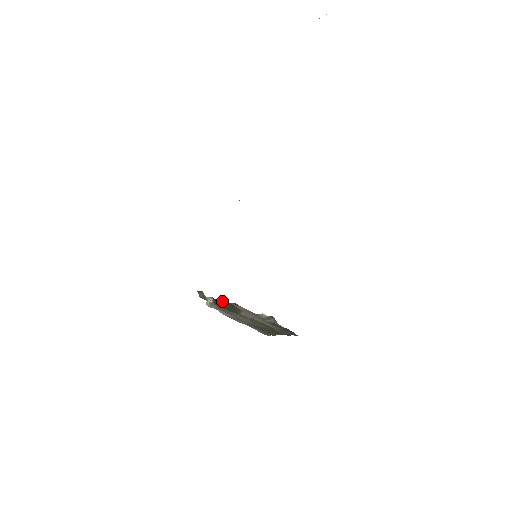
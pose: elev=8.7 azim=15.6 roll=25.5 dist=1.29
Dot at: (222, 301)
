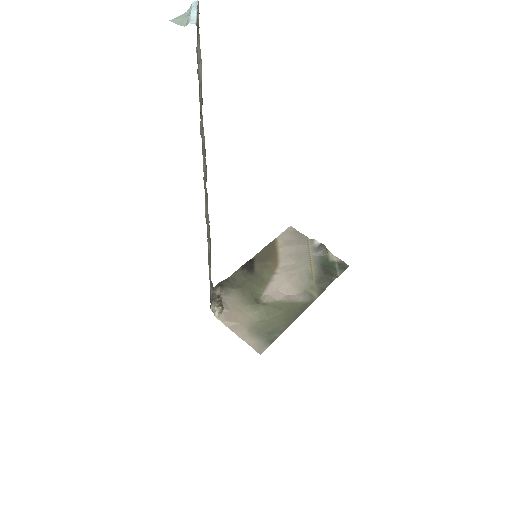
Dot at: (260, 254)
